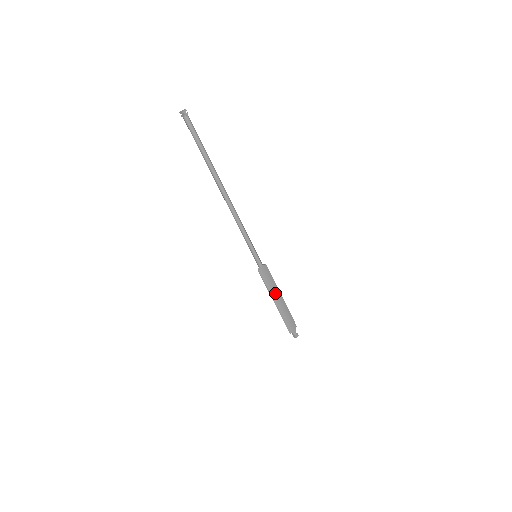
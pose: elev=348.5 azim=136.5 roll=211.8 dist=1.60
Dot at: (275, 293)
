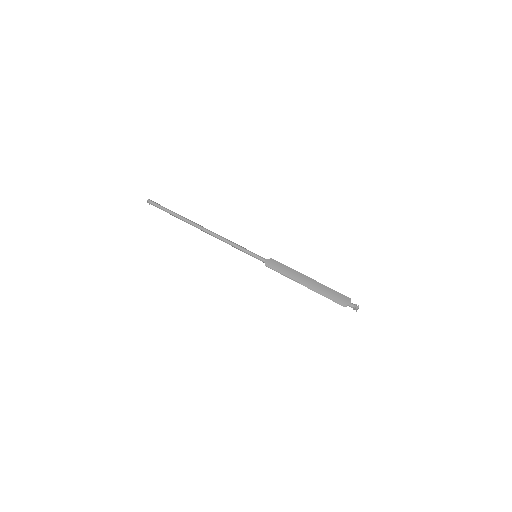
Dot at: (297, 277)
